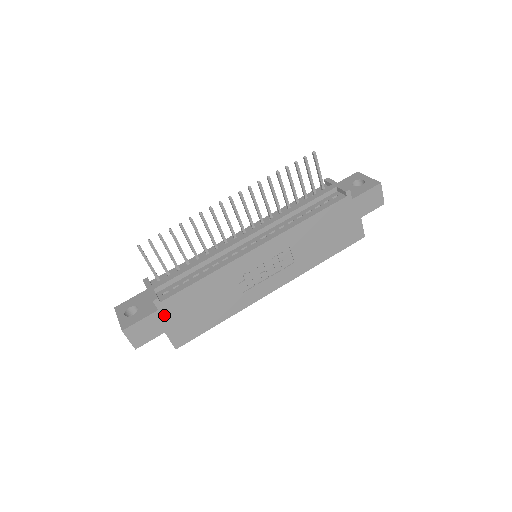
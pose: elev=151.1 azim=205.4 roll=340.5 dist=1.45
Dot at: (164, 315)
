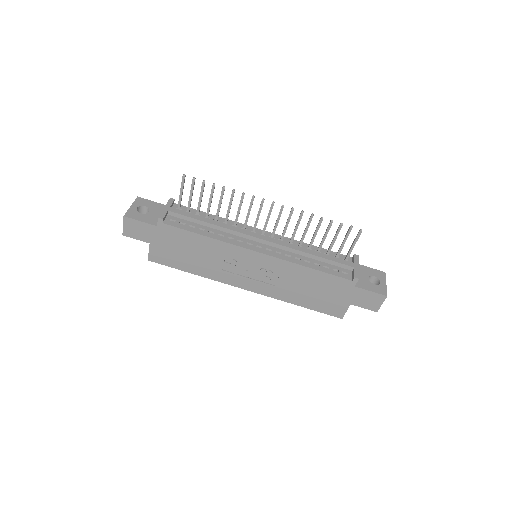
Dot at: (158, 233)
